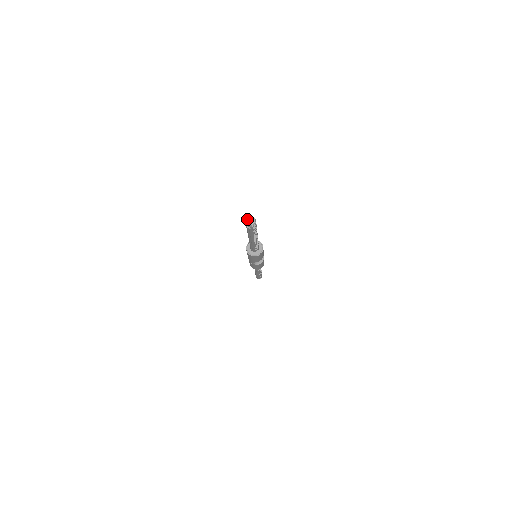
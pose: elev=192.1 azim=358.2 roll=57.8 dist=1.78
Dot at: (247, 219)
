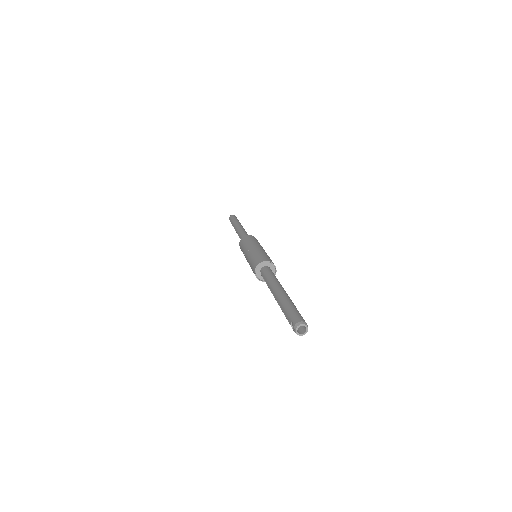
Dot at: (301, 325)
